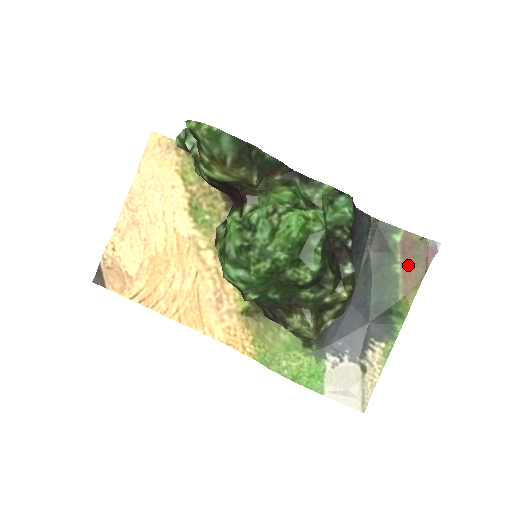
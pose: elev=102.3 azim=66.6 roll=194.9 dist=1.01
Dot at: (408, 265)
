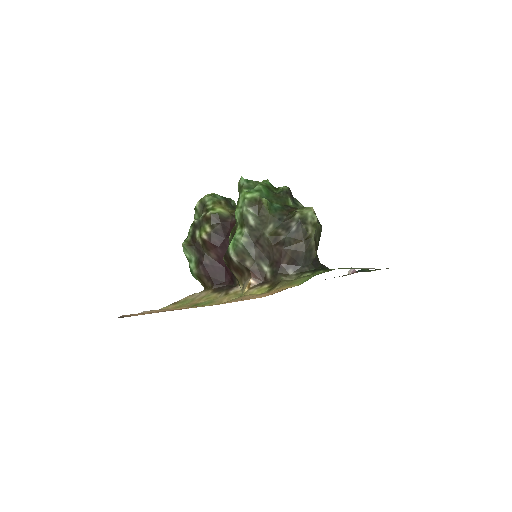
Dot at: occluded
